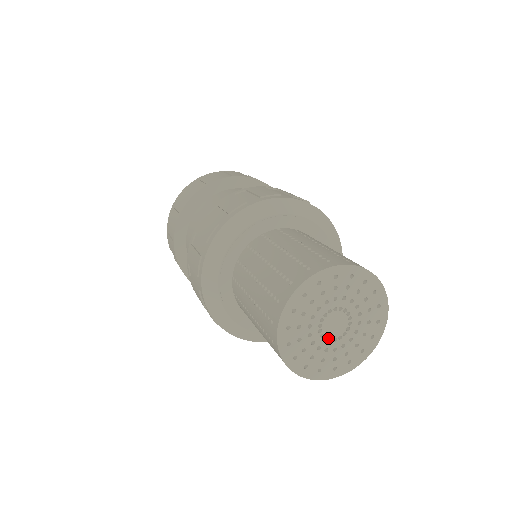
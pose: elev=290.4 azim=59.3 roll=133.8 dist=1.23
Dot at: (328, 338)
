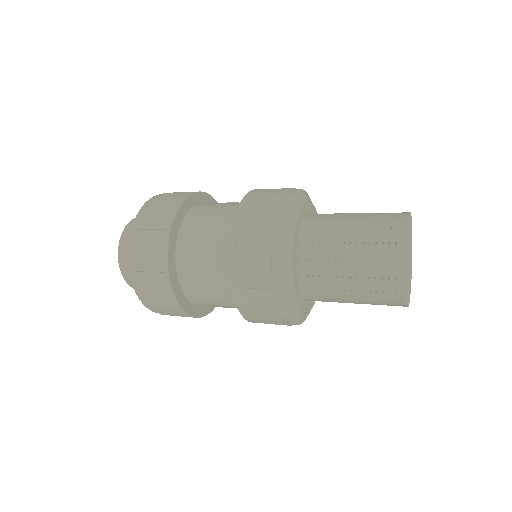
Dot at: occluded
